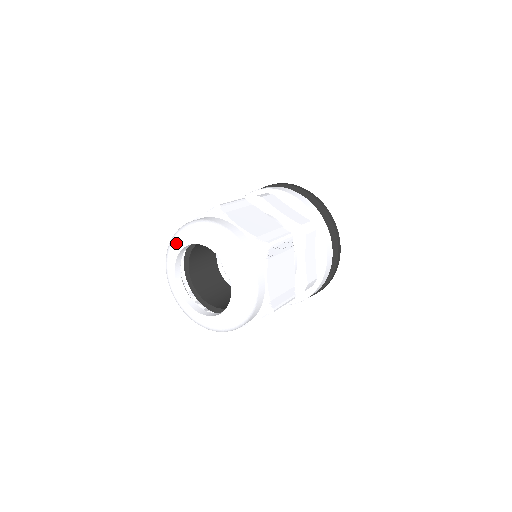
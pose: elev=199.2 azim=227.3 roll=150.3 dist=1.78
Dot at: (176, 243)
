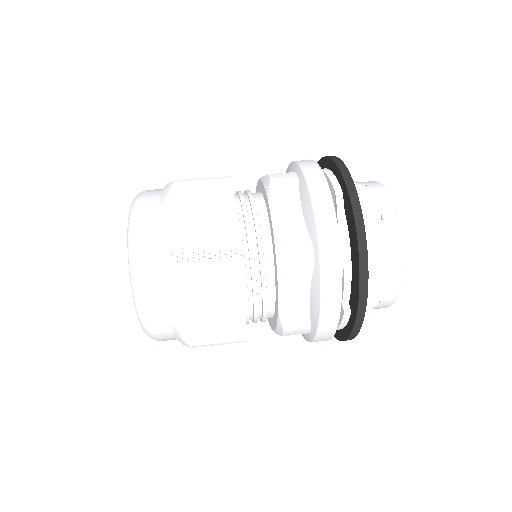
Dot at: occluded
